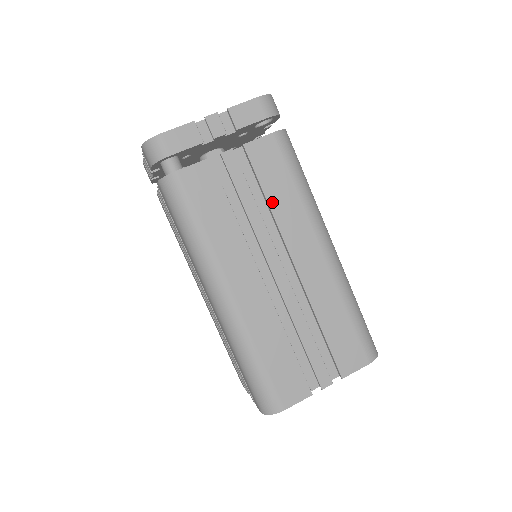
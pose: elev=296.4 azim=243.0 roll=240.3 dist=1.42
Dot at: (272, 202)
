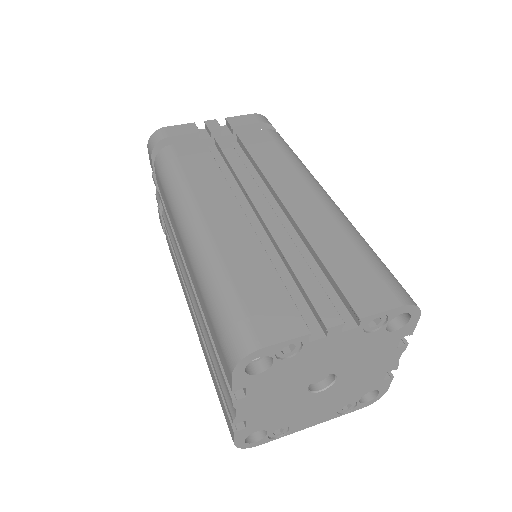
Dot at: (261, 164)
